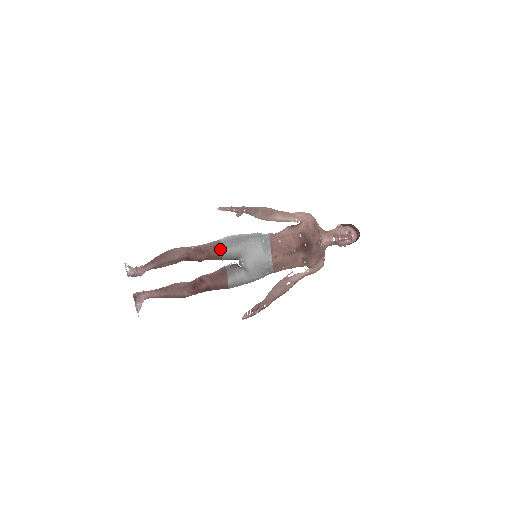
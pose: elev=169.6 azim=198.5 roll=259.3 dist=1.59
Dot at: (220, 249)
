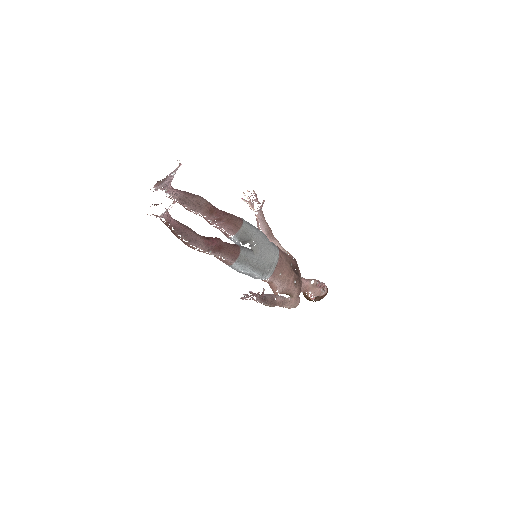
Dot at: (241, 220)
